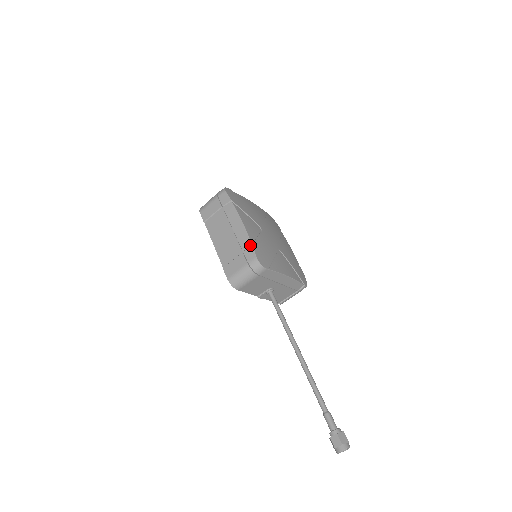
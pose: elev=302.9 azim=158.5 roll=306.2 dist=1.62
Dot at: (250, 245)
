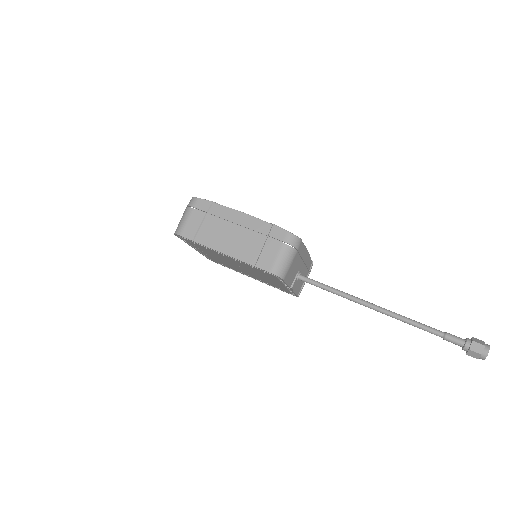
Dot at: (271, 226)
